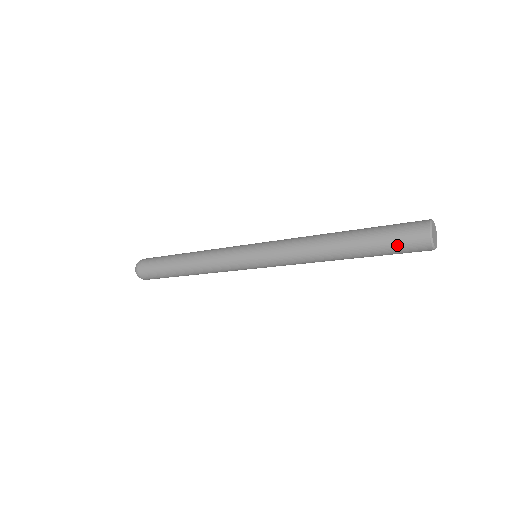
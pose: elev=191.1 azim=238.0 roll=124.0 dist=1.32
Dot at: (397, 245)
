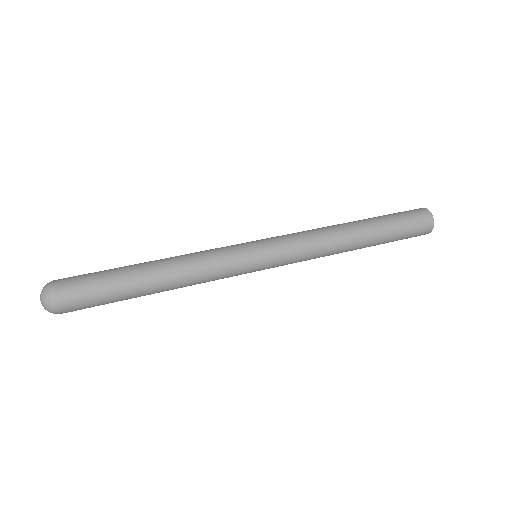
Dot at: occluded
